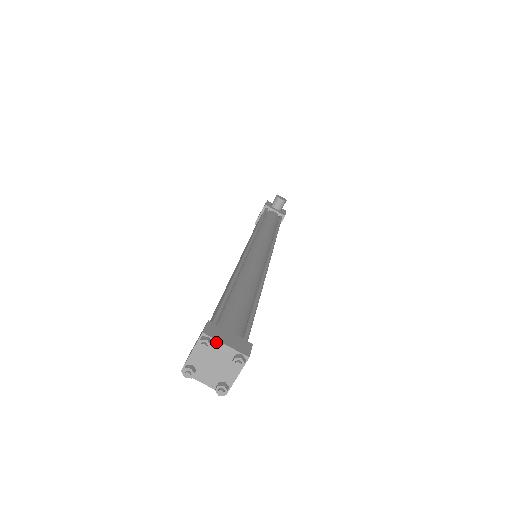
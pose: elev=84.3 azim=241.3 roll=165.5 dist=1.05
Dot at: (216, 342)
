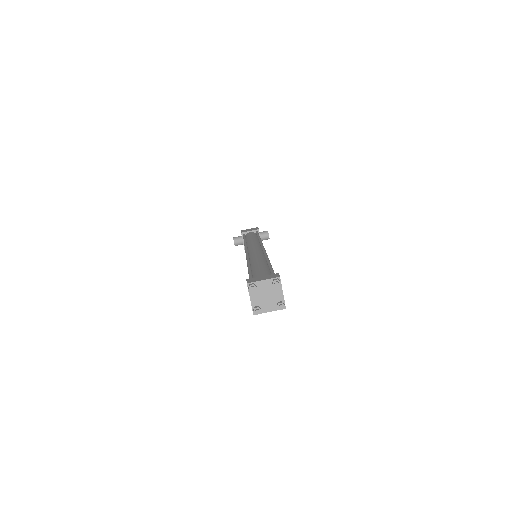
Dot at: (280, 287)
